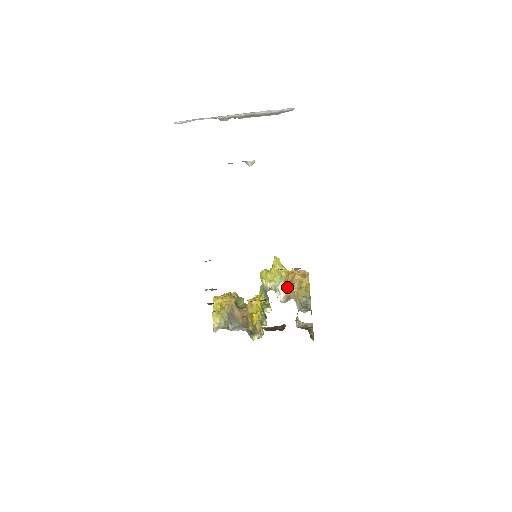
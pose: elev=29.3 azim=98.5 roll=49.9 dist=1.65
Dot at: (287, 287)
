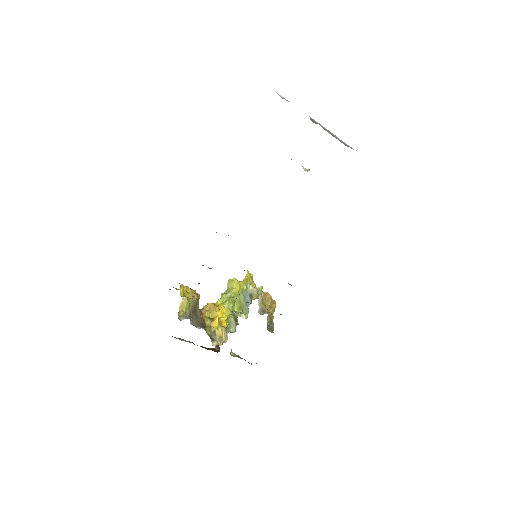
Dot at: (262, 301)
